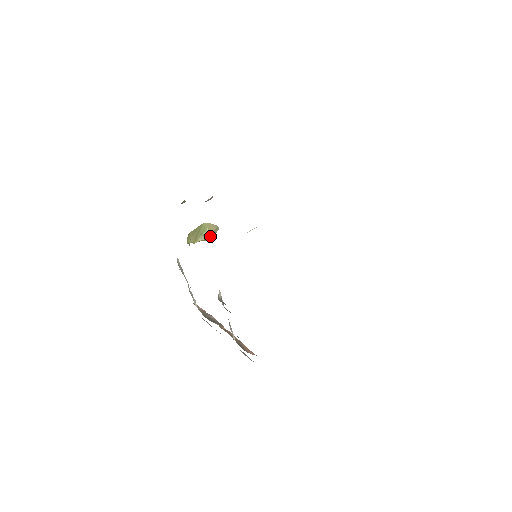
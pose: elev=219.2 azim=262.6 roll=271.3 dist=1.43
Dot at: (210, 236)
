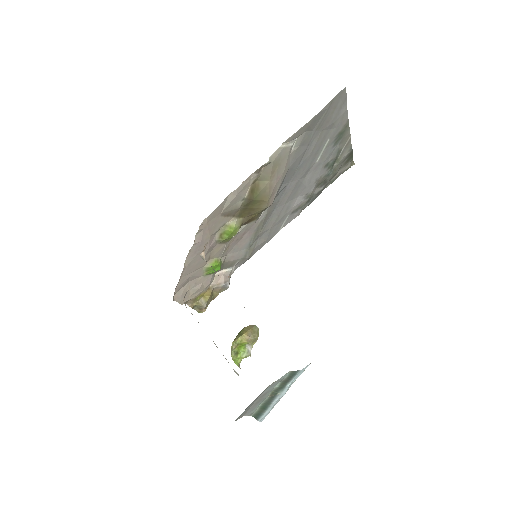
Dot at: (248, 333)
